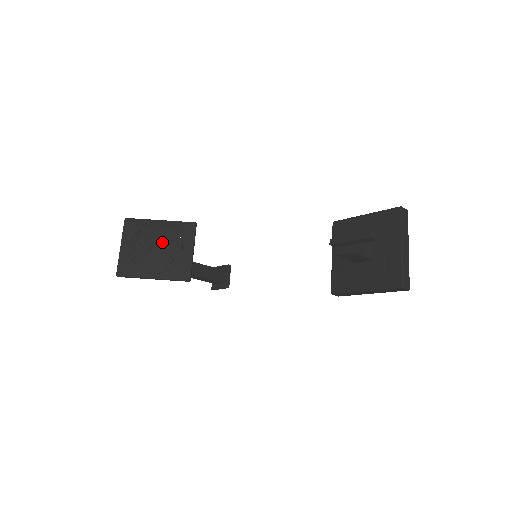
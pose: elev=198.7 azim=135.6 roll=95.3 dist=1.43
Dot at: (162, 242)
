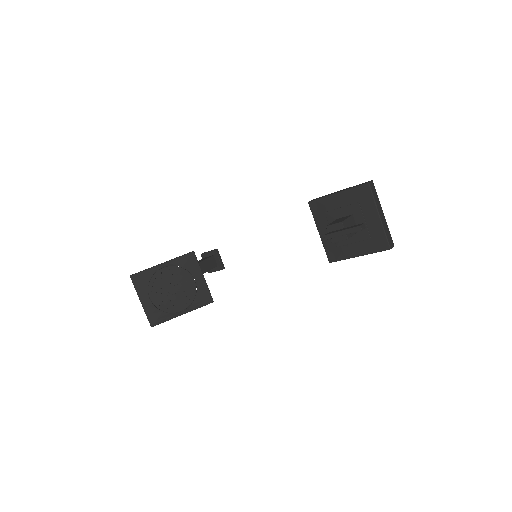
Dot at: (175, 283)
